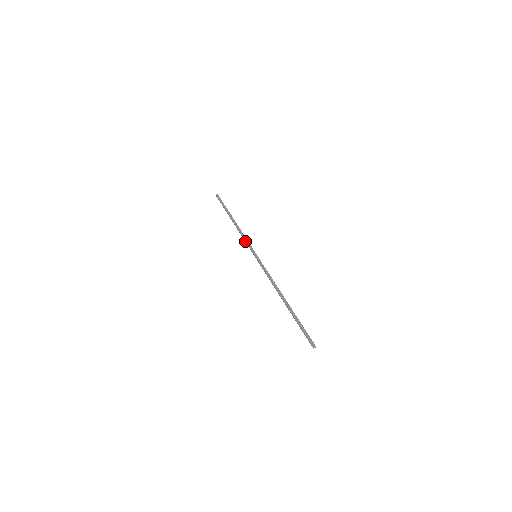
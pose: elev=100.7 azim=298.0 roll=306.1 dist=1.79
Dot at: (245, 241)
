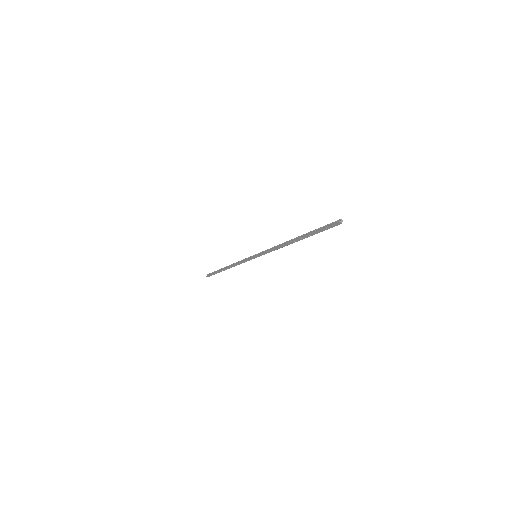
Dot at: (242, 261)
